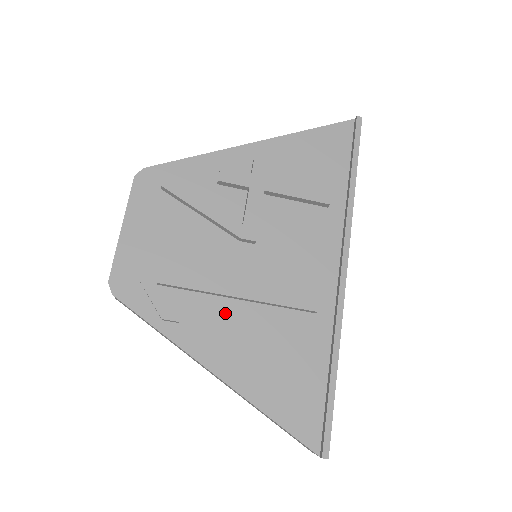
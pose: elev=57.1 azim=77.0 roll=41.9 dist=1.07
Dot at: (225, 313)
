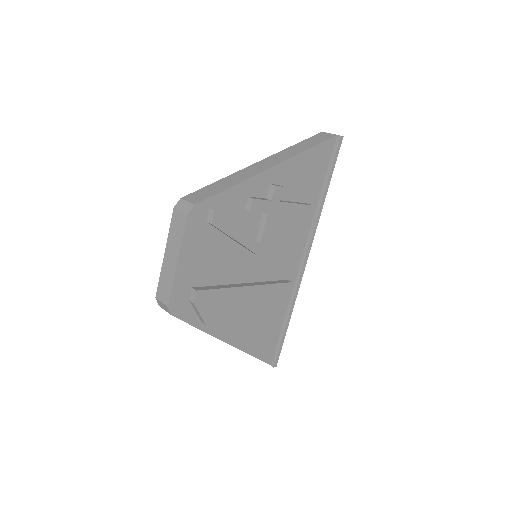
Dot at: (238, 305)
